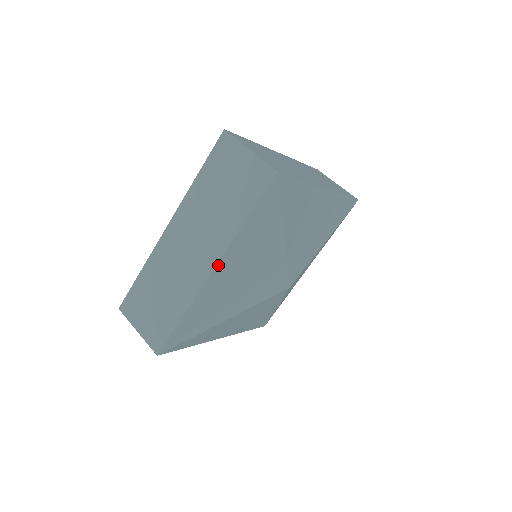
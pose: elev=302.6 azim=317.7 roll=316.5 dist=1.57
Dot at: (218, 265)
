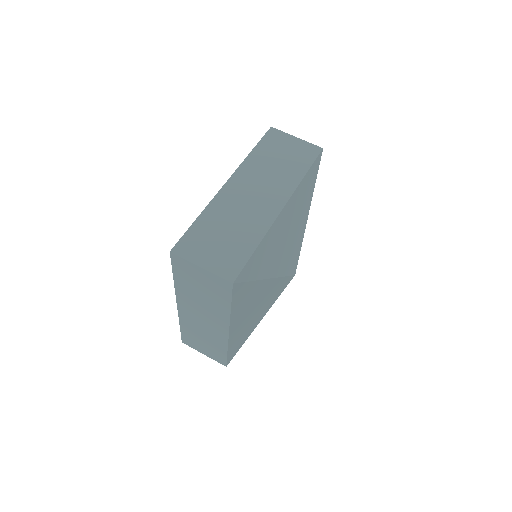
Dot at: (287, 204)
